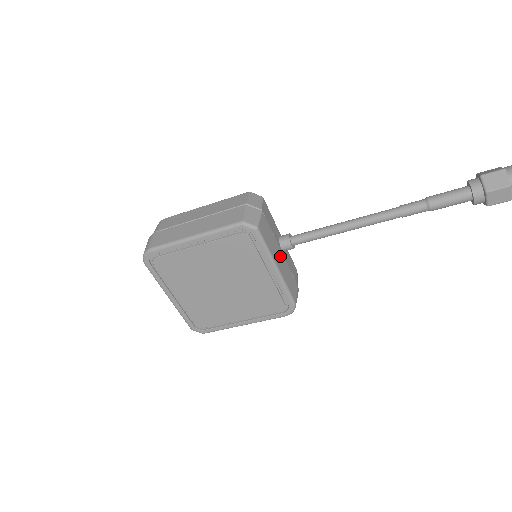
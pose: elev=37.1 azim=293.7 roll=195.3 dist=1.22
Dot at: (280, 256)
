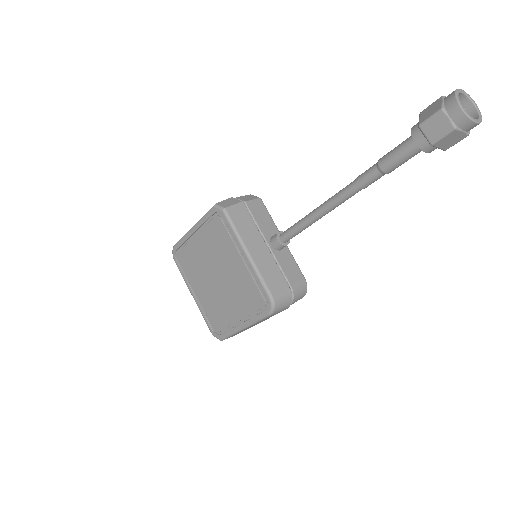
Dot at: (260, 246)
